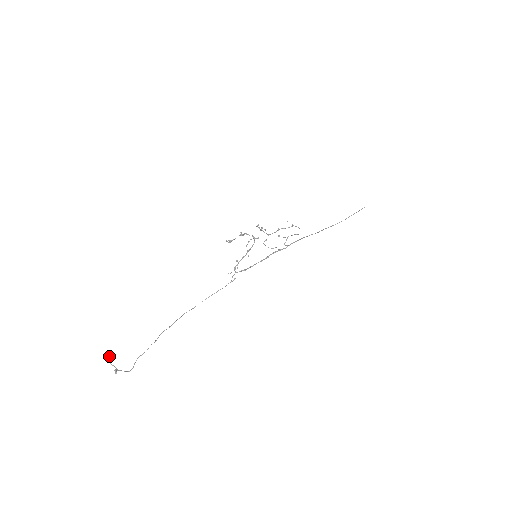
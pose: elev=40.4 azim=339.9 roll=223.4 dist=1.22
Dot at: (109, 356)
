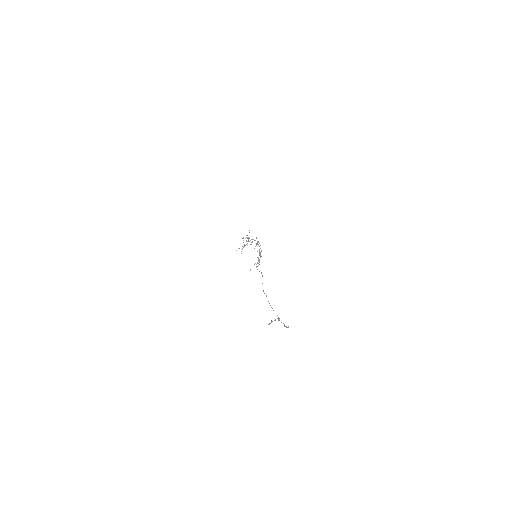
Dot at: (275, 320)
